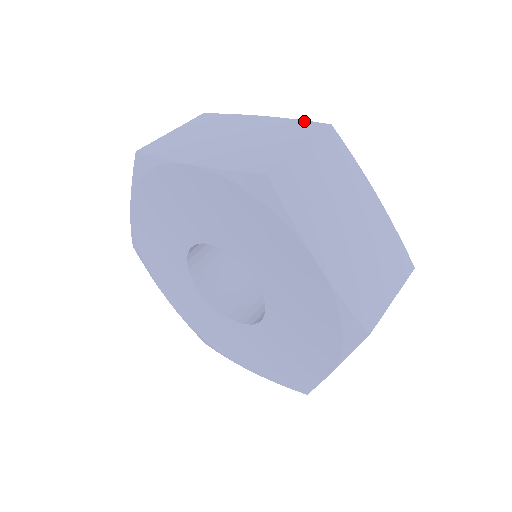
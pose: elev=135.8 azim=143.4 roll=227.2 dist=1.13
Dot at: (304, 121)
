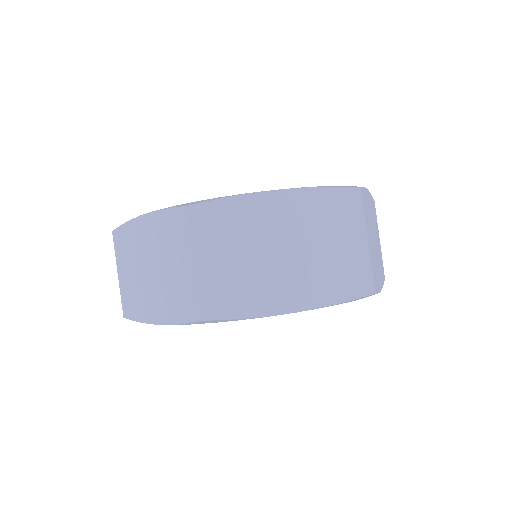
Dot at: (330, 189)
